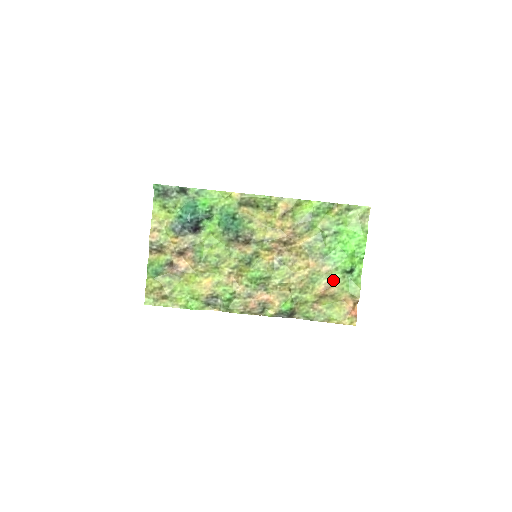
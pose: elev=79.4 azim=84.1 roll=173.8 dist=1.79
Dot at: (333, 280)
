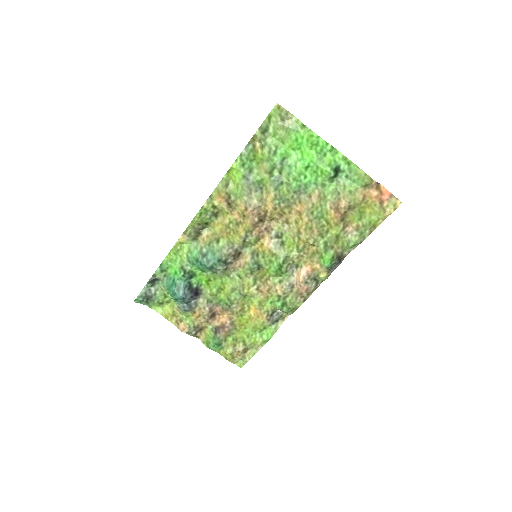
Dot at: (333, 197)
